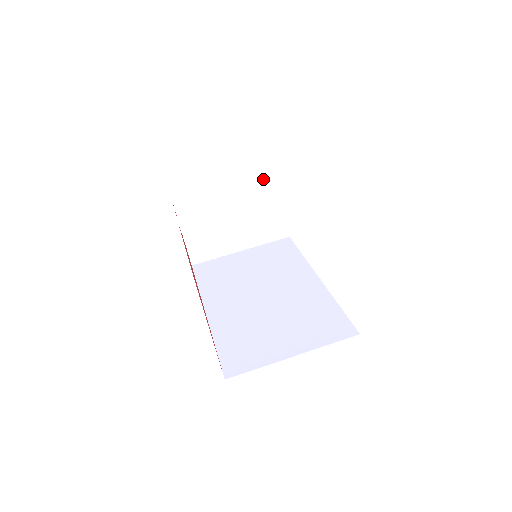
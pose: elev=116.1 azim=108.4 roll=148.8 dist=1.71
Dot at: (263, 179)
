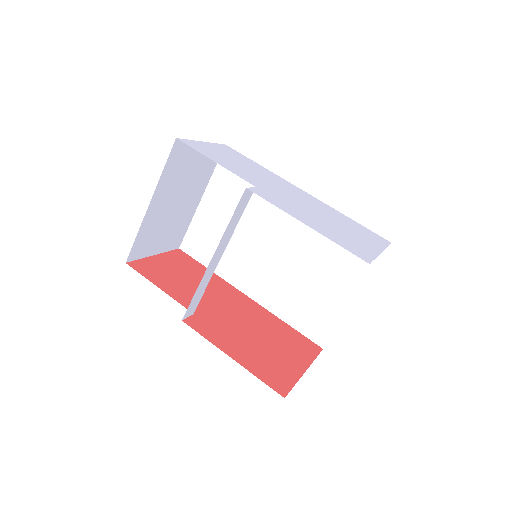
Dot at: (170, 161)
